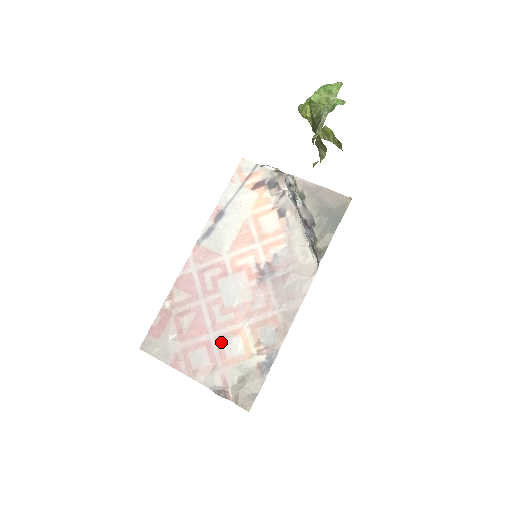
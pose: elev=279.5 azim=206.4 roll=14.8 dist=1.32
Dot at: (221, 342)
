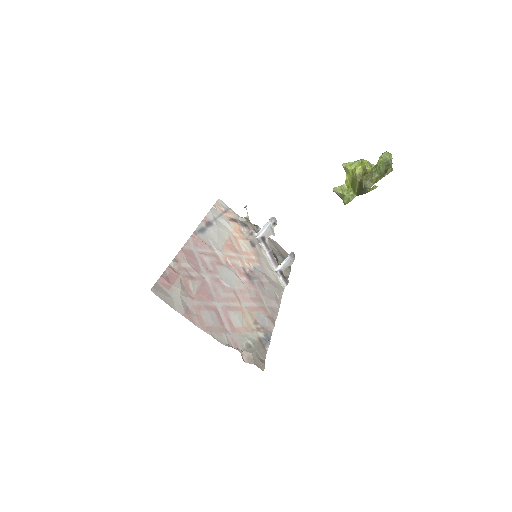
Dot at: (227, 312)
